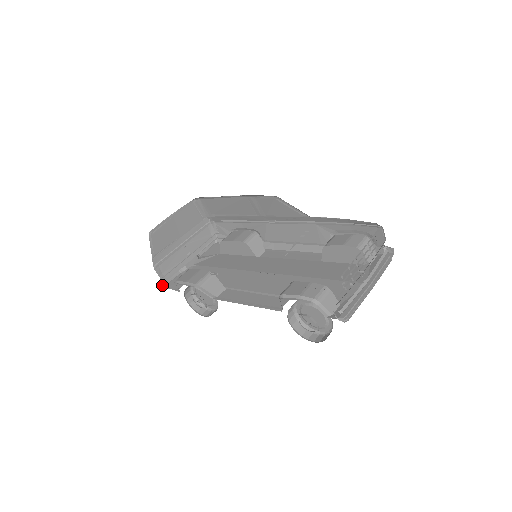
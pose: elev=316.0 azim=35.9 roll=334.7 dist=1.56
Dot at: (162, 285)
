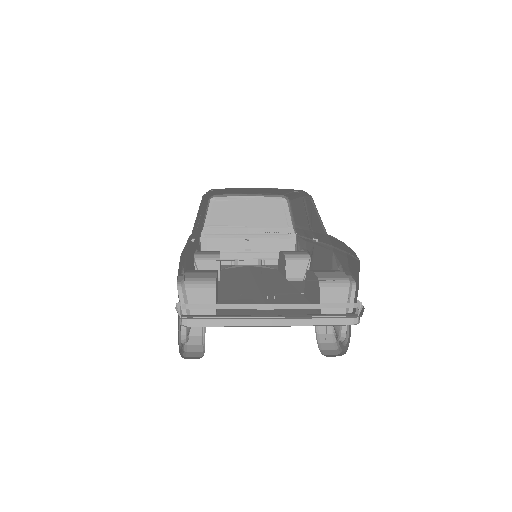
Dot at: occluded
